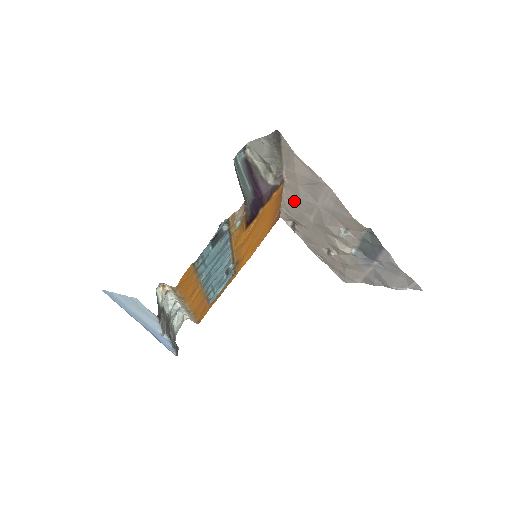
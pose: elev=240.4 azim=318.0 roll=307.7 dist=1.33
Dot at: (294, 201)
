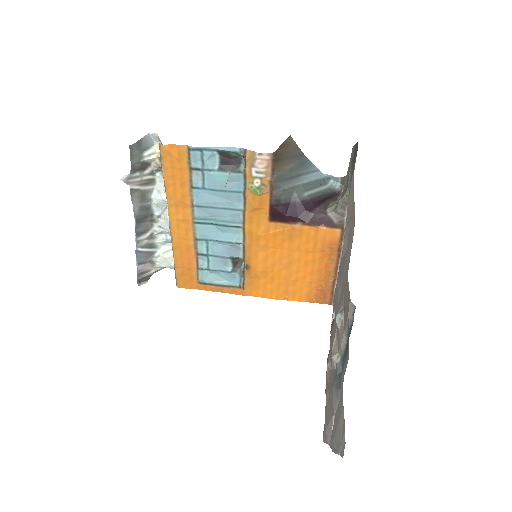
Dot at: occluded
